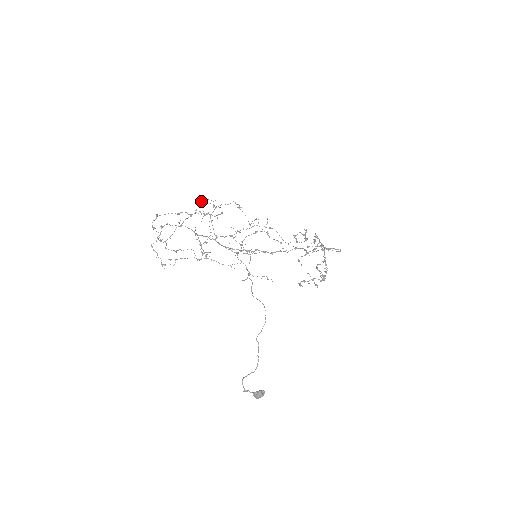
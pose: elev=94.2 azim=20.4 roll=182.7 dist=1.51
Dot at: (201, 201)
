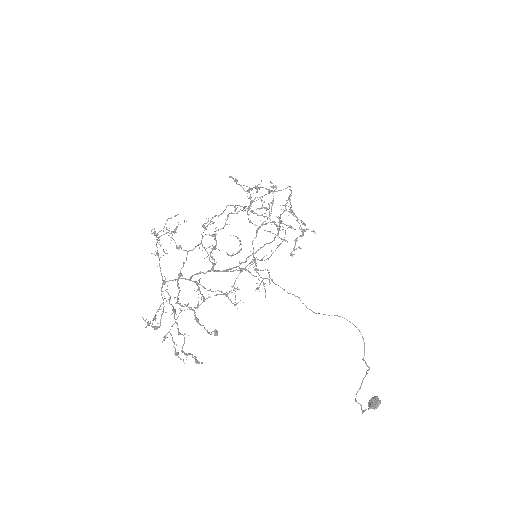
Dot at: occluded
